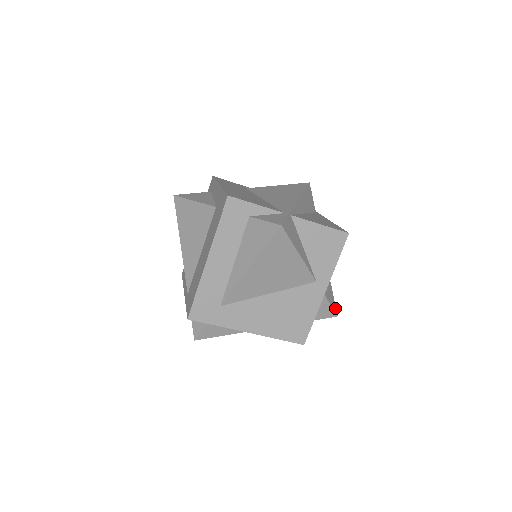
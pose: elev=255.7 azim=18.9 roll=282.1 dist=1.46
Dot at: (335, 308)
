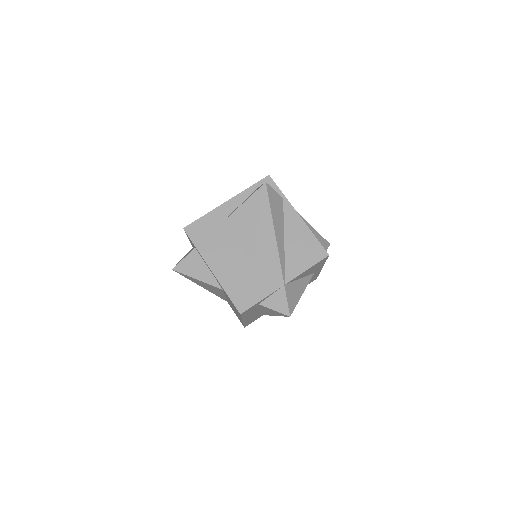
Dot at: (327, 243)
